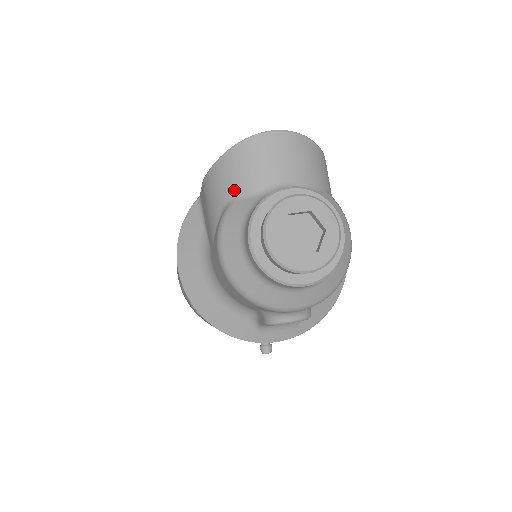
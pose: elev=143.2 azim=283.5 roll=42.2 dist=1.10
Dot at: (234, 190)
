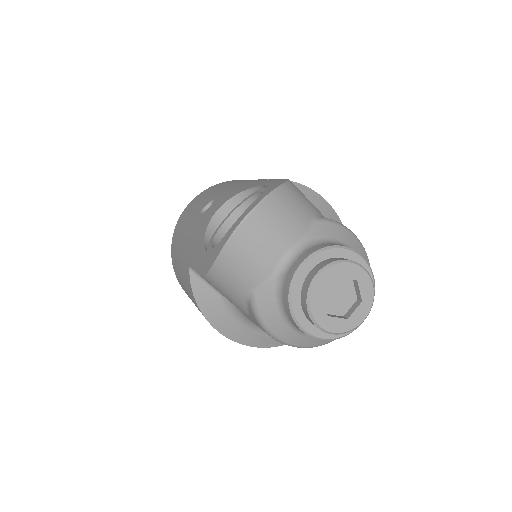
Dot at: (247, 284)
